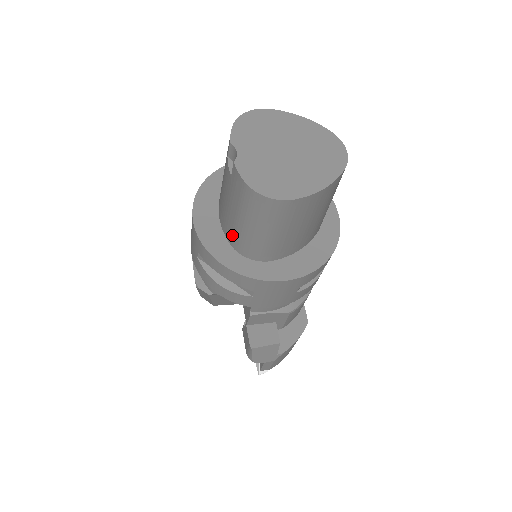
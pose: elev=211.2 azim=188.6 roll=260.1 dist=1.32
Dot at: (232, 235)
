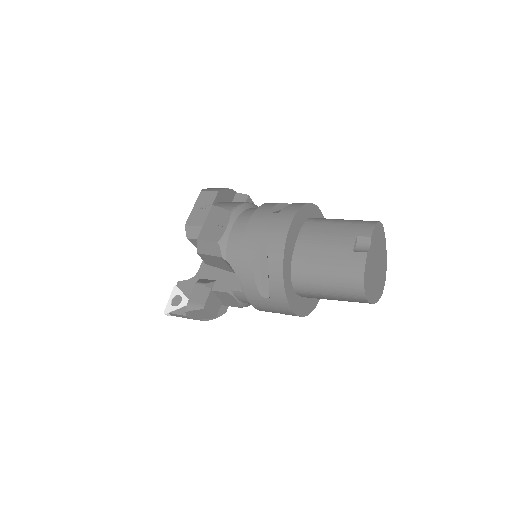
Dot at: (303, 265)
